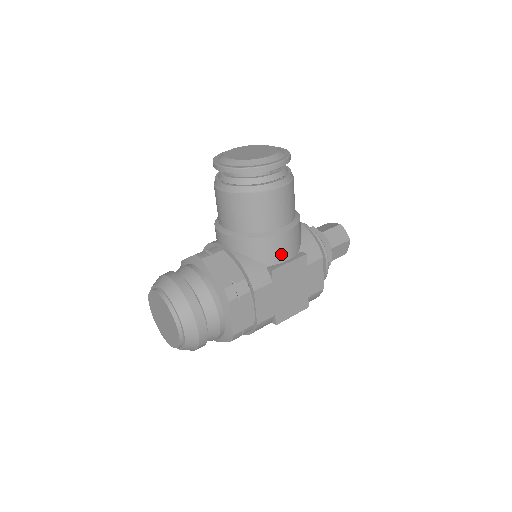
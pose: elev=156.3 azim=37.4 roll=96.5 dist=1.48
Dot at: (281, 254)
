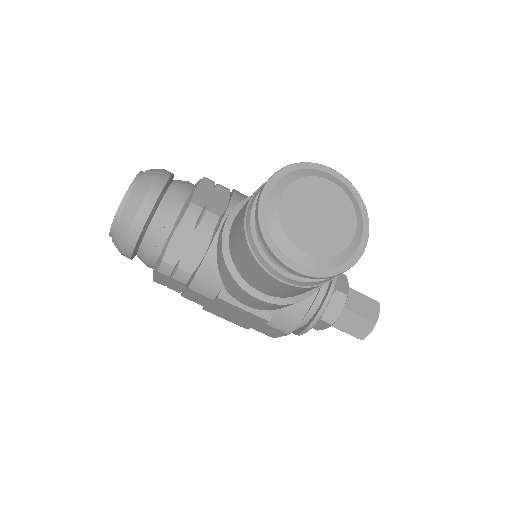
Dot at: (242, 299)
